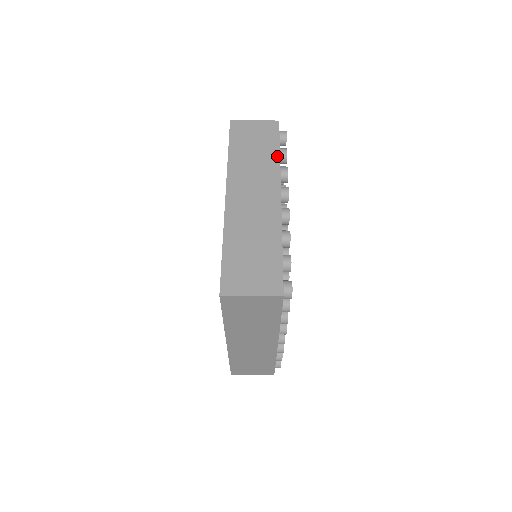
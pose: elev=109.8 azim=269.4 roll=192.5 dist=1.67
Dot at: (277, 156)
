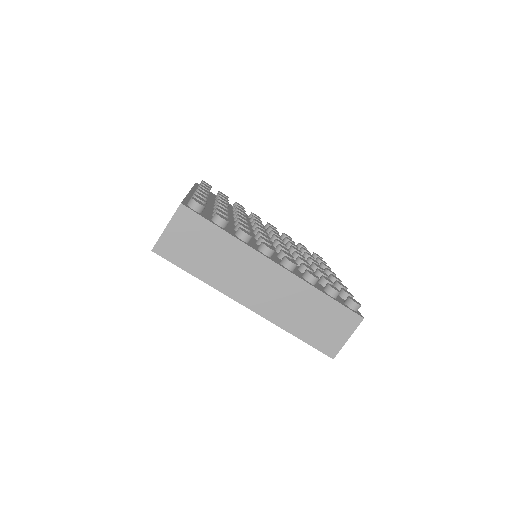
Dot at: (228, 237)
